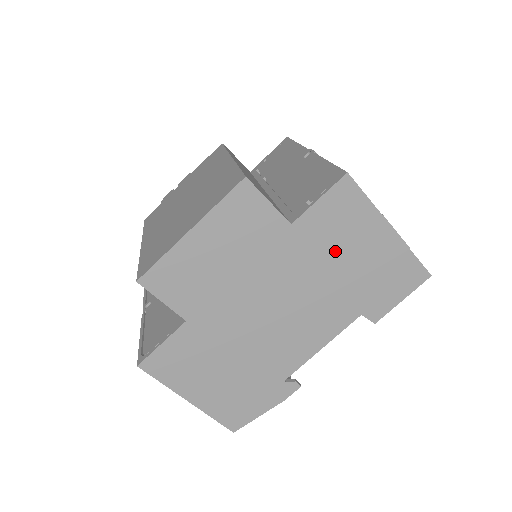
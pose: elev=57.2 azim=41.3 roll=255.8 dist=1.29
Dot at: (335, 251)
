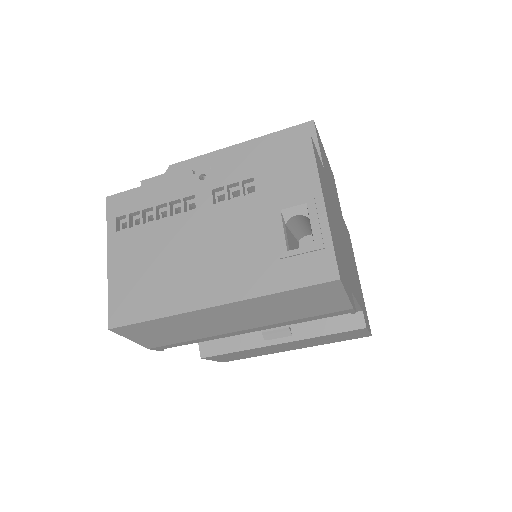
Dot at: occluded
